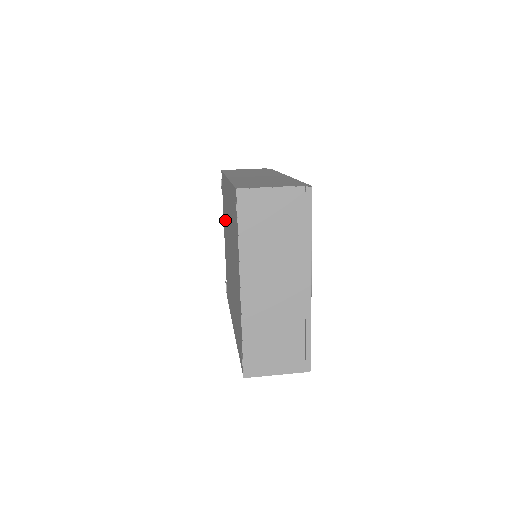
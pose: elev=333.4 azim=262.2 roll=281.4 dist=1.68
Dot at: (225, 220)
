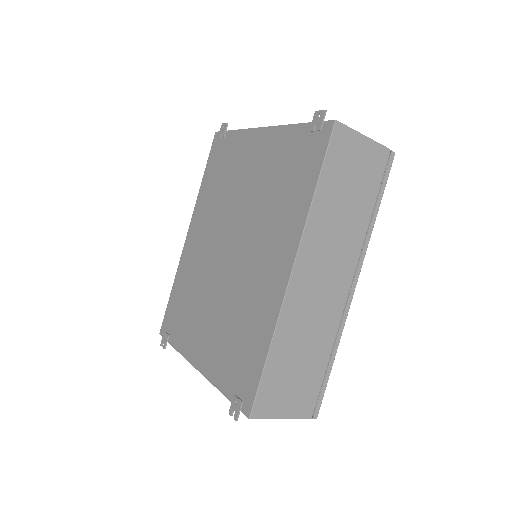
Dot at: (193, 313)
